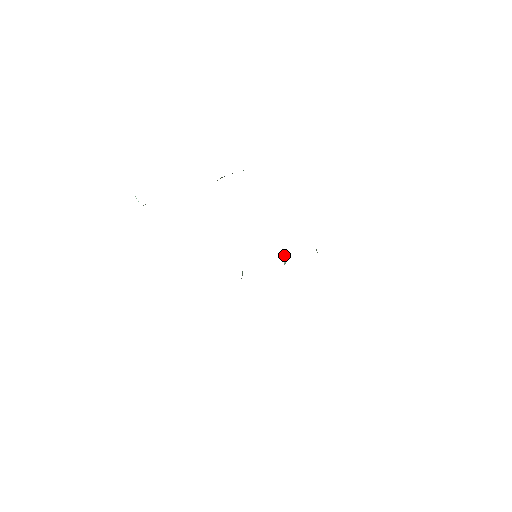
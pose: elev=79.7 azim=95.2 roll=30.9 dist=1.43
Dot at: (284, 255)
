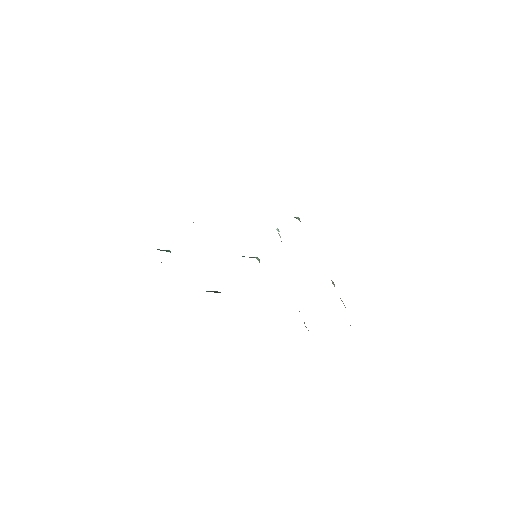
Dot at: occluded
